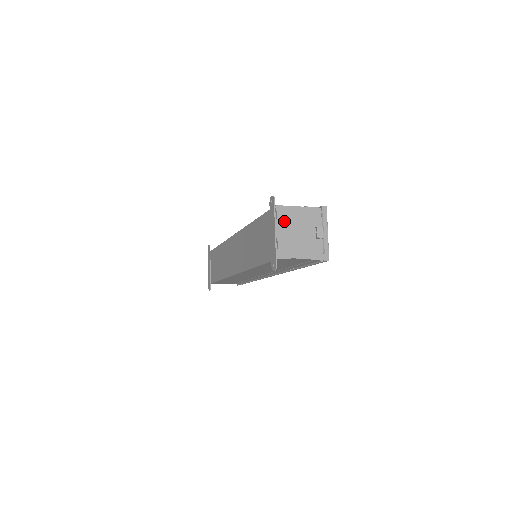
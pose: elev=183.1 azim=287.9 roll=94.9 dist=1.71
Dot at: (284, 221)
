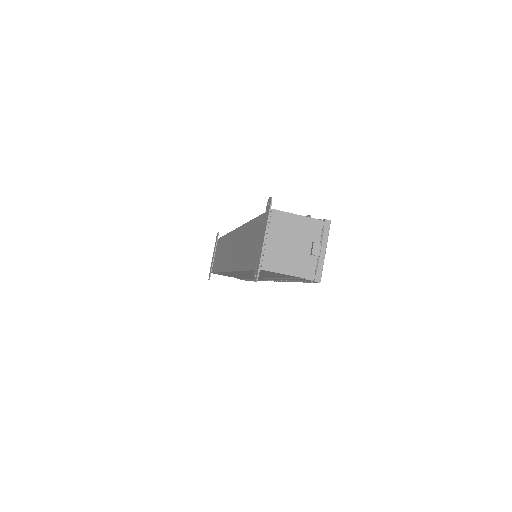
Dot at: (277, 228)
